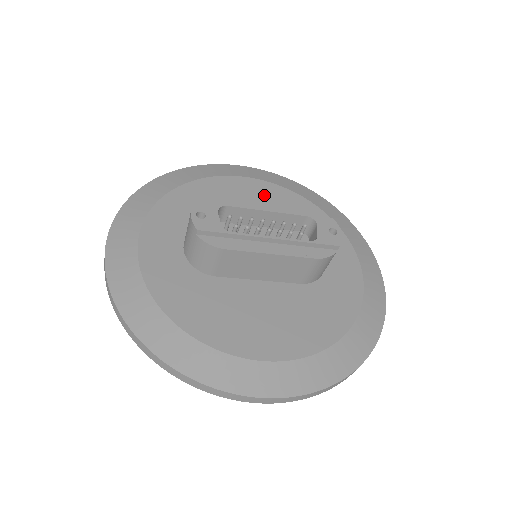
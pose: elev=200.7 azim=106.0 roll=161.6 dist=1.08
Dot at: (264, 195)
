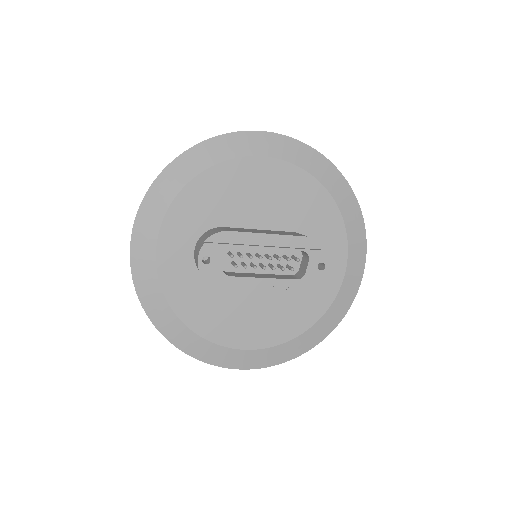
Dot at: (278, 182)
